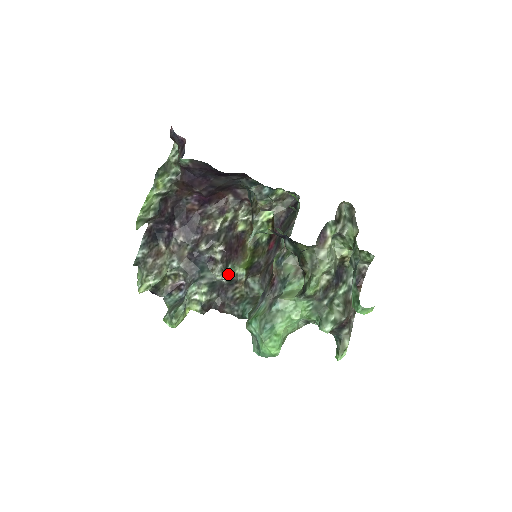
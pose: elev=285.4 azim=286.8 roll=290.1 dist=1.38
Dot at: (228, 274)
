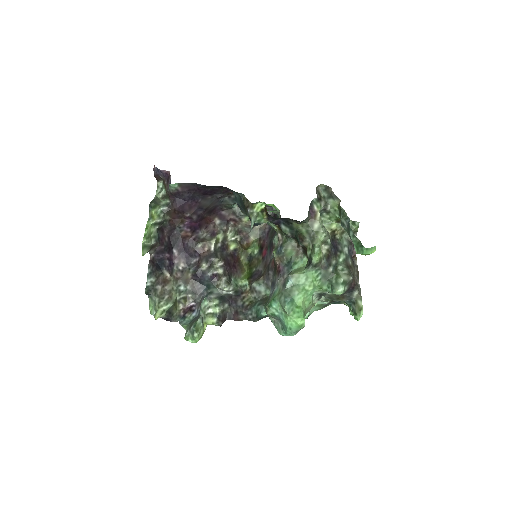
Dot at: (233, 285)
